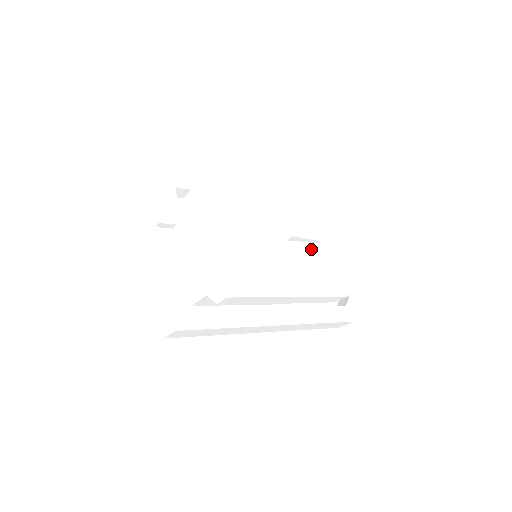
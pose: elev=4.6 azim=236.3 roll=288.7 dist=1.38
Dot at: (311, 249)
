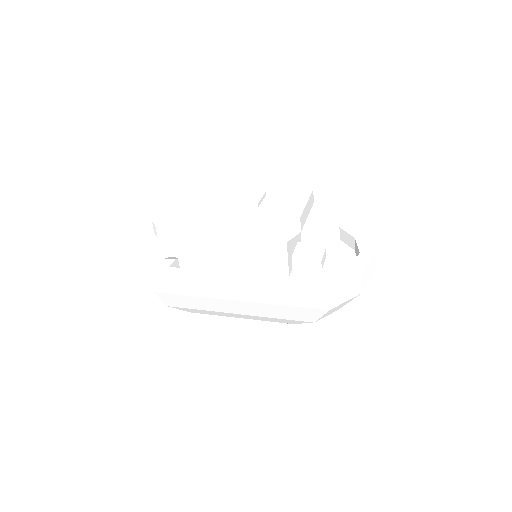
Dot at: (249, 210)
